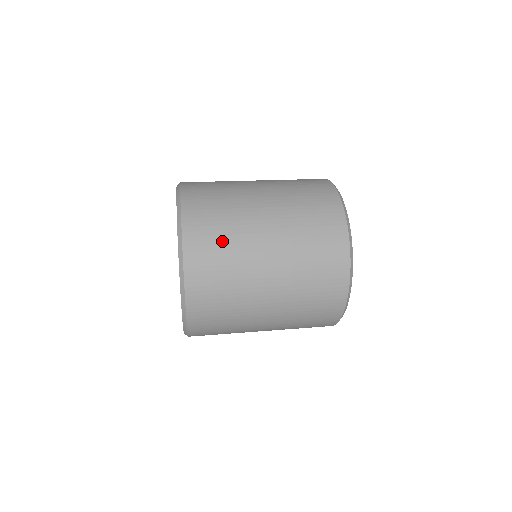
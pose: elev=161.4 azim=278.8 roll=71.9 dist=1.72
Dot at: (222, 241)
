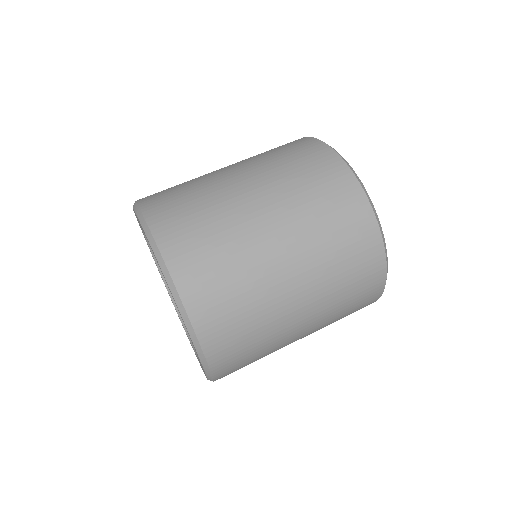
Dot at: (239, 303)
